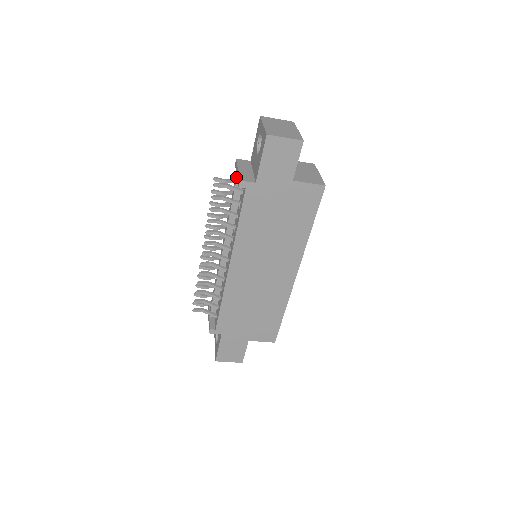
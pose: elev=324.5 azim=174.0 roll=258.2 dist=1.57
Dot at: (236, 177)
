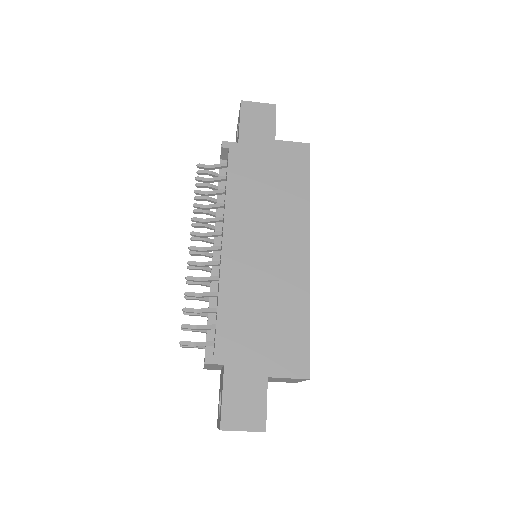
Dot at: occluded
